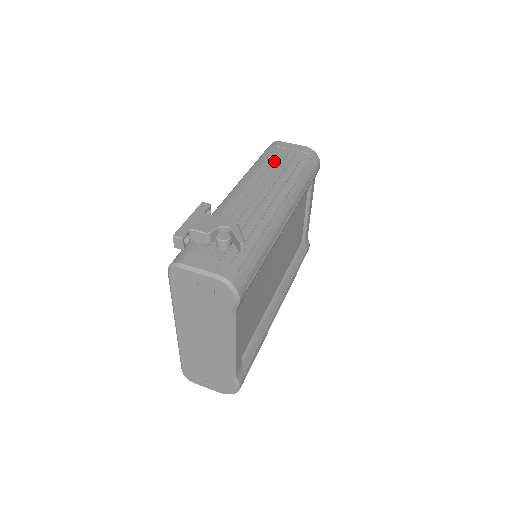
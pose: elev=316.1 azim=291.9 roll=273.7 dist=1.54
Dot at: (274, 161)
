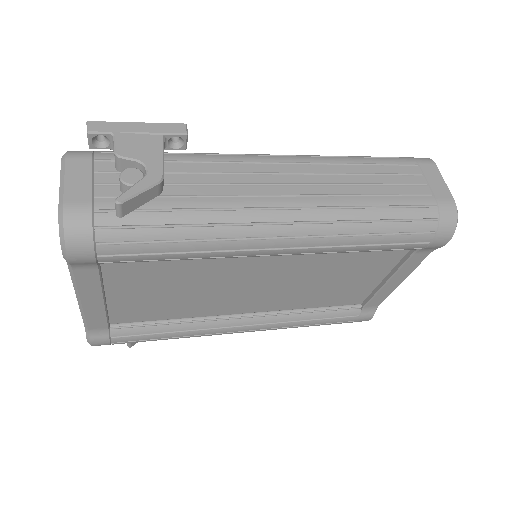
Dot at: (378, 174)
